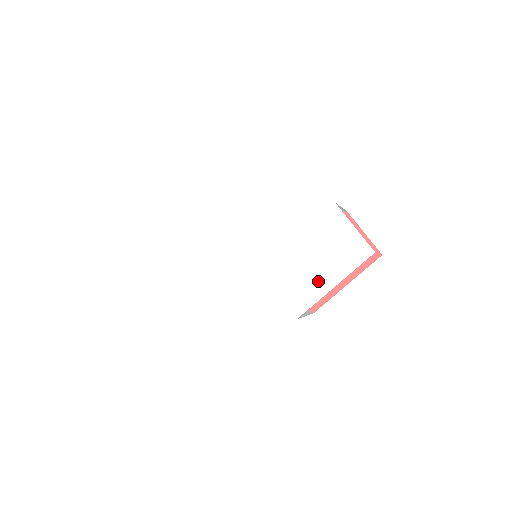
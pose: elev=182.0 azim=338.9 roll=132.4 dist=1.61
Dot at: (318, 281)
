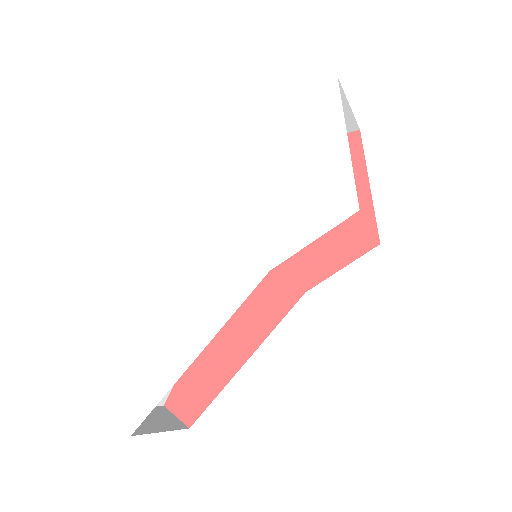
Dot at: (327, 158)
